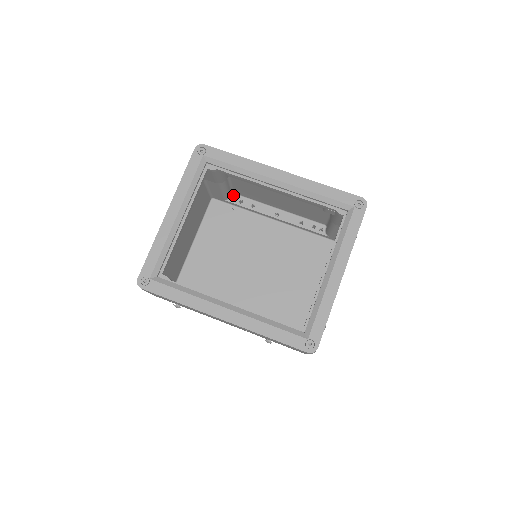
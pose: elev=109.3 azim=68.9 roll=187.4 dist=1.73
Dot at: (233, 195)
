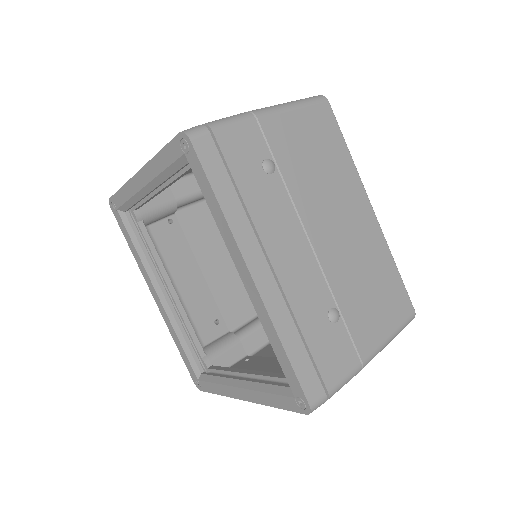
Dot at: occluded
